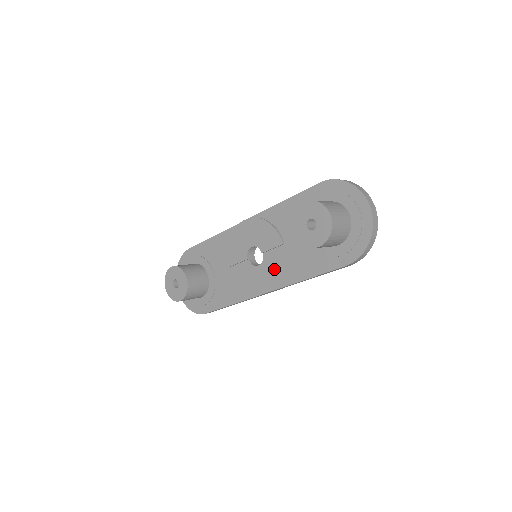
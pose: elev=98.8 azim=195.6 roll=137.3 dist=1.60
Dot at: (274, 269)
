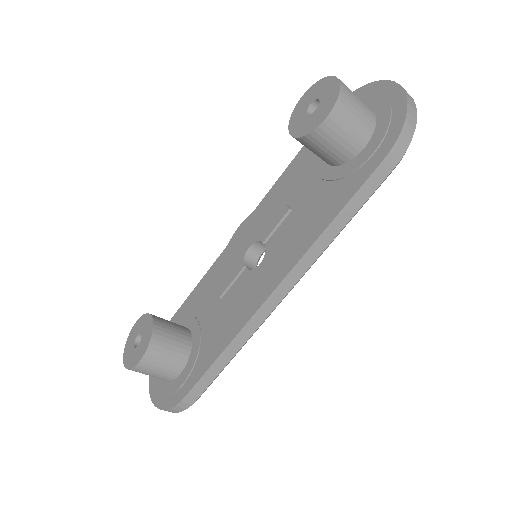
Dot at: (282, 250)
